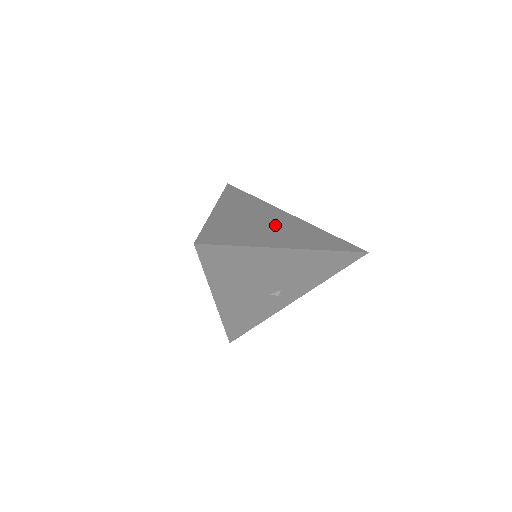
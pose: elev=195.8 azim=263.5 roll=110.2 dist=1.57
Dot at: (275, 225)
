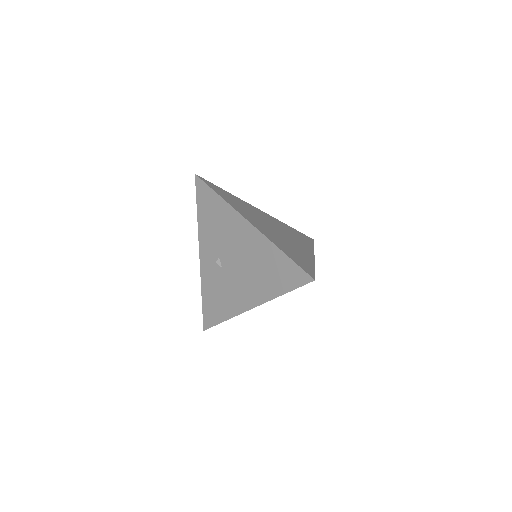
Dot at: (279, 230)
